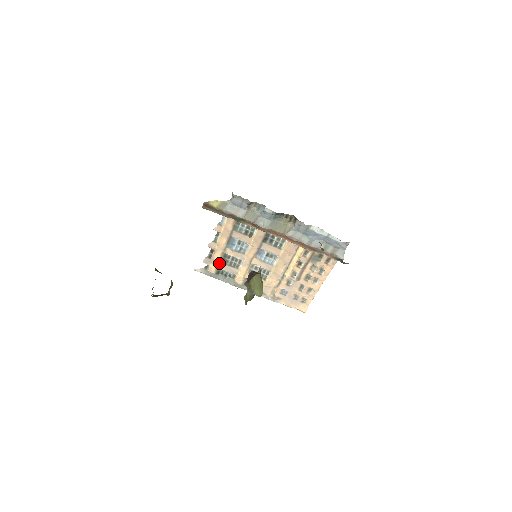
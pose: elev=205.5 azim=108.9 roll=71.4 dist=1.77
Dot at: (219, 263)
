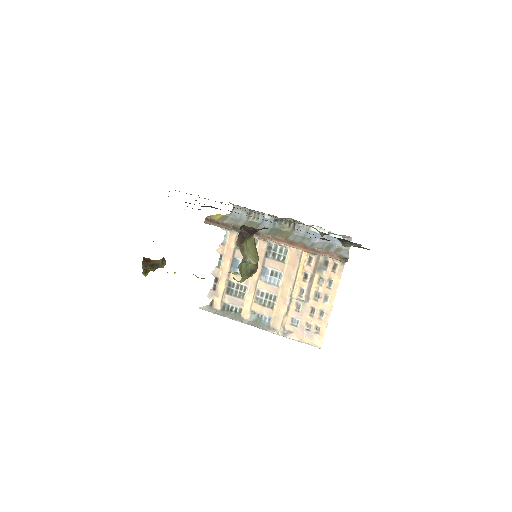
Dot at: (224, 295)
